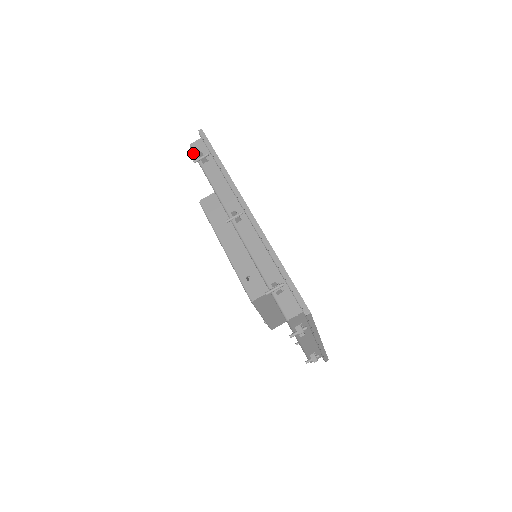
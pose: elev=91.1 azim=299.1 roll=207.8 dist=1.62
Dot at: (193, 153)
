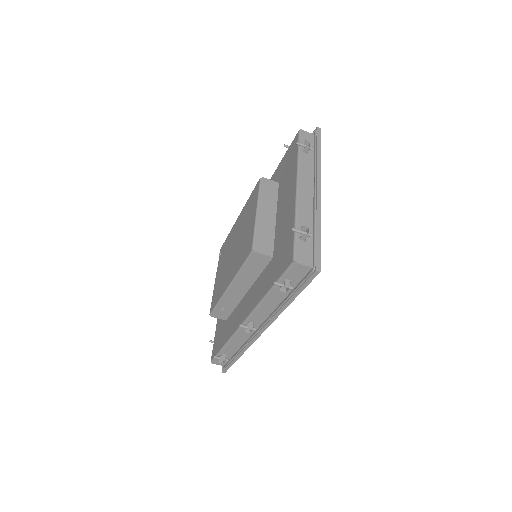
Dot at: (287, 269)
